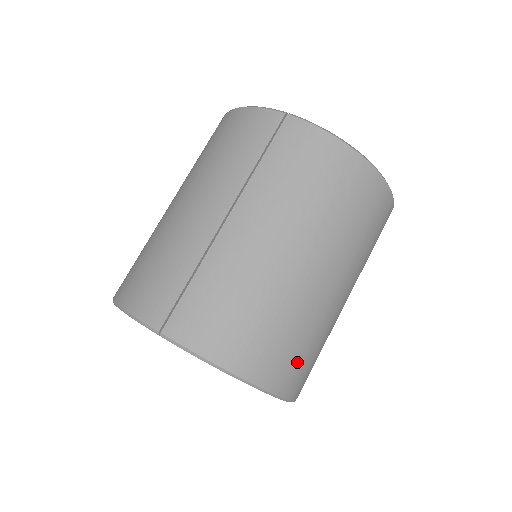
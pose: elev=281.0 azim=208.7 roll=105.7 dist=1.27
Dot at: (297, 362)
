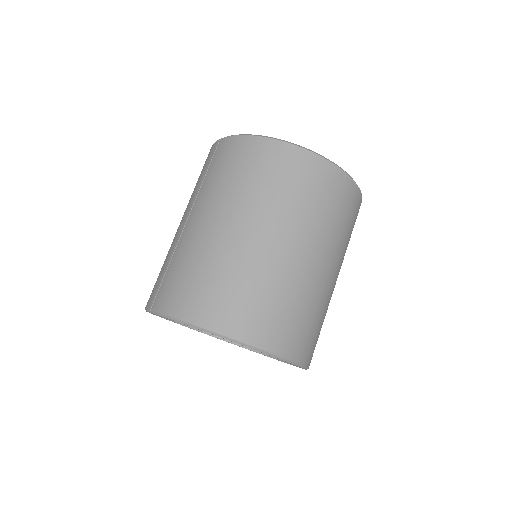
Dot at: (254, 311)
